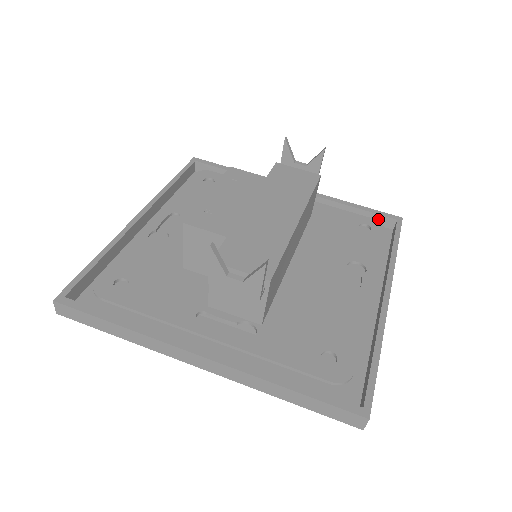
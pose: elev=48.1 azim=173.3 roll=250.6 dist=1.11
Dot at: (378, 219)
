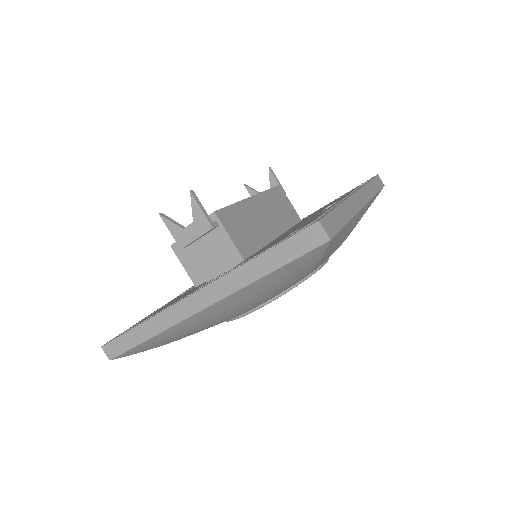
Dot at: occluded
